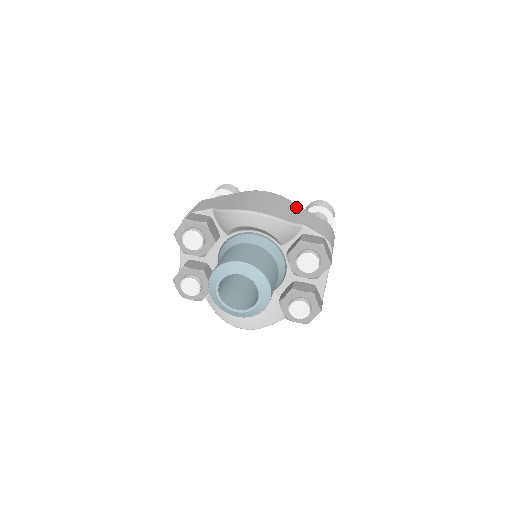
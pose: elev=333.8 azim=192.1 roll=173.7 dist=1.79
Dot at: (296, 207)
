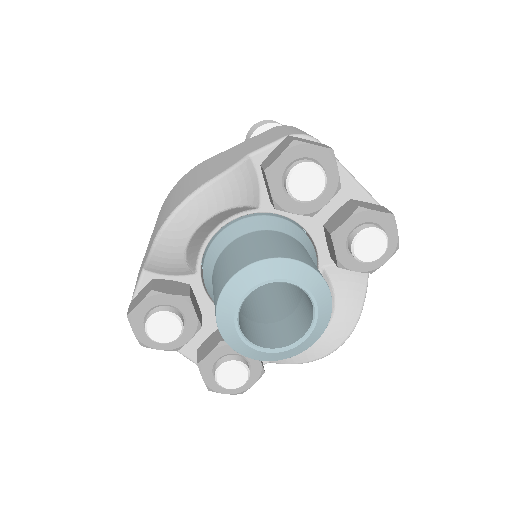
Dot at: (223, 154)
